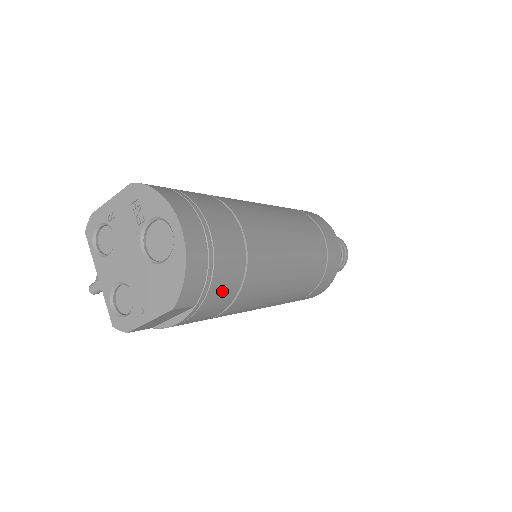
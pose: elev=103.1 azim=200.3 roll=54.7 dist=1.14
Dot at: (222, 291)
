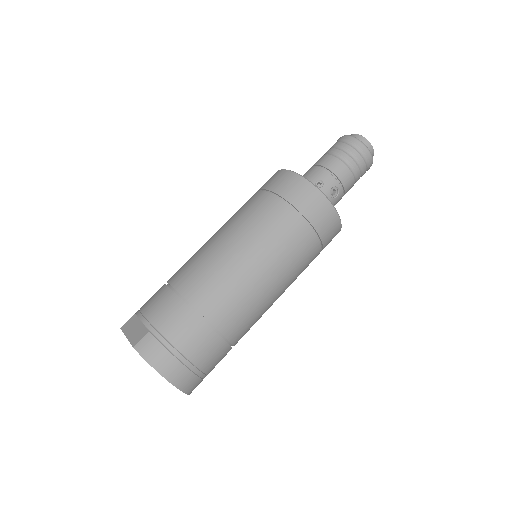
Dot at: occluded
